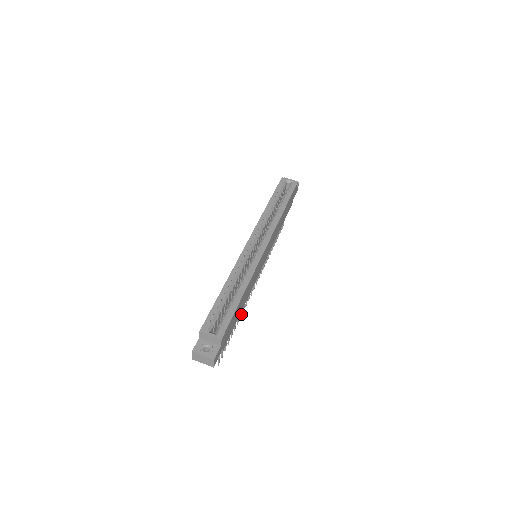
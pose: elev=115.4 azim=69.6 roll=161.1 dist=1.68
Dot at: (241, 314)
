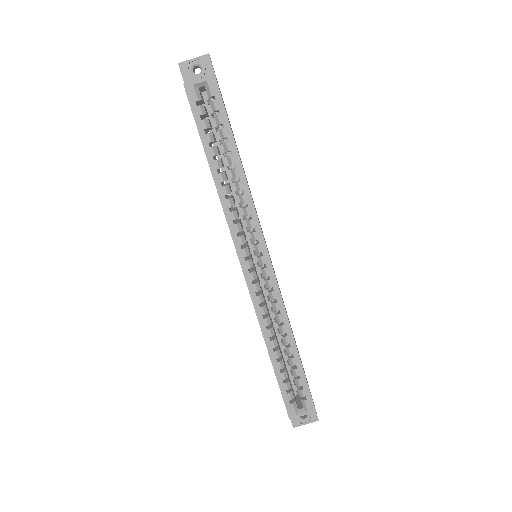
Dot at: occluded
